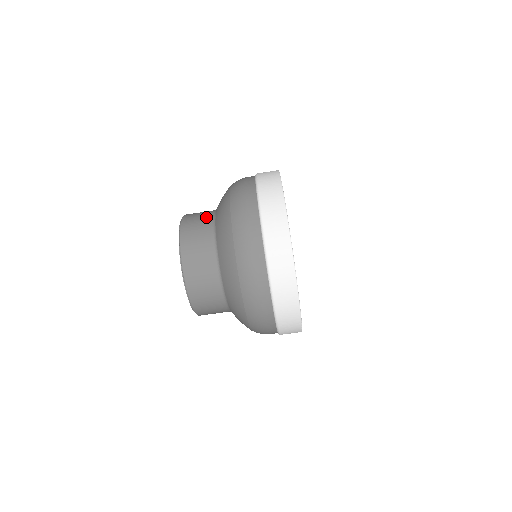
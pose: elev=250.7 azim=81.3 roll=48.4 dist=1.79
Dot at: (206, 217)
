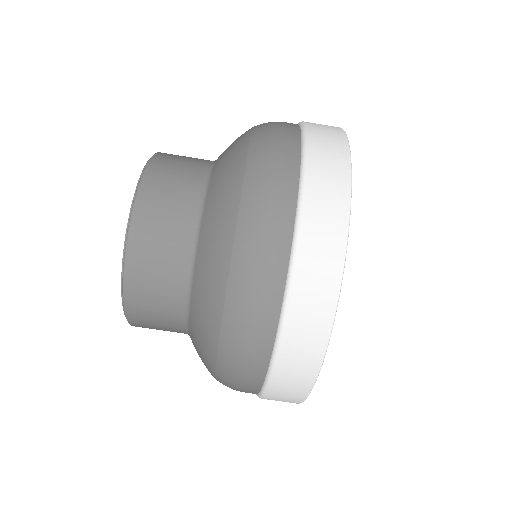
Dot at: (186, 199)
